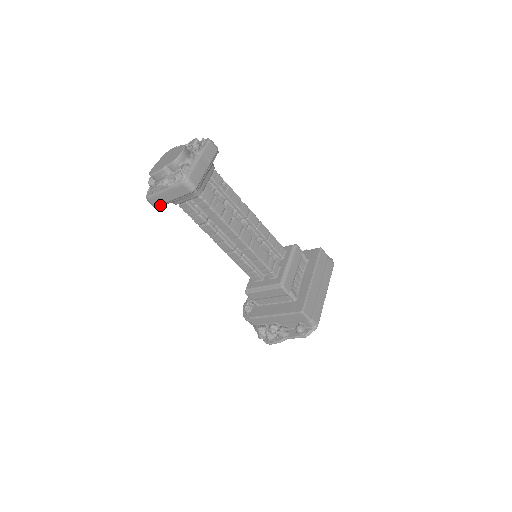
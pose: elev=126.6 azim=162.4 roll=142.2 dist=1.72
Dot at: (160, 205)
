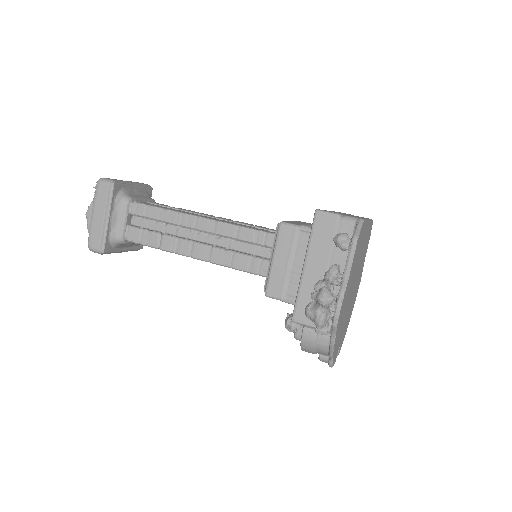
Dot at: (102, 243)
